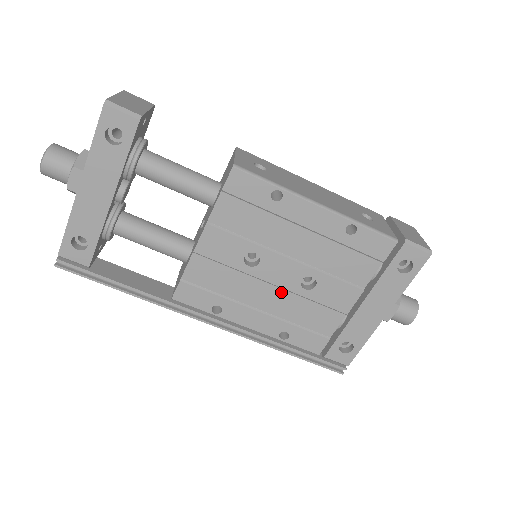
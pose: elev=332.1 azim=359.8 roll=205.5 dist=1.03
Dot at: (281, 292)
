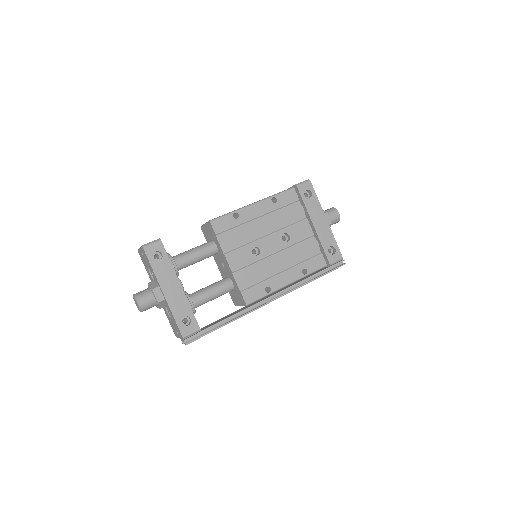
Dot at: (281, 253)
